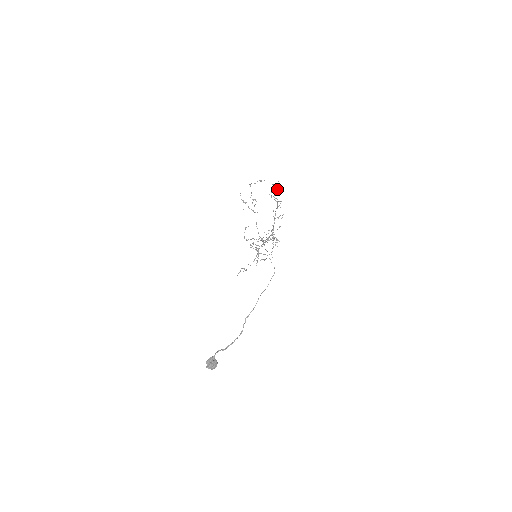
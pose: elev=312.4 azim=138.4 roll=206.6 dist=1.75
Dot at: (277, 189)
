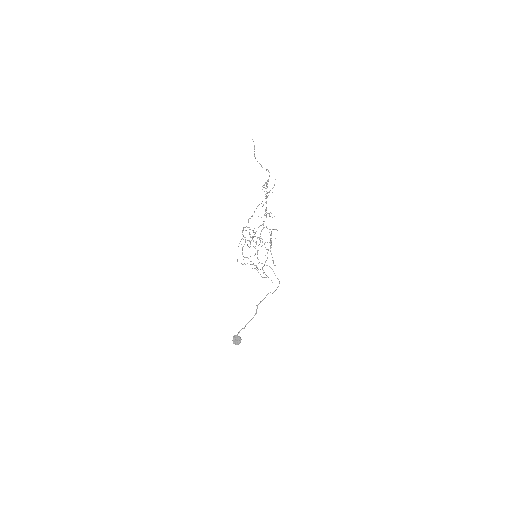
Dot at: occluded
